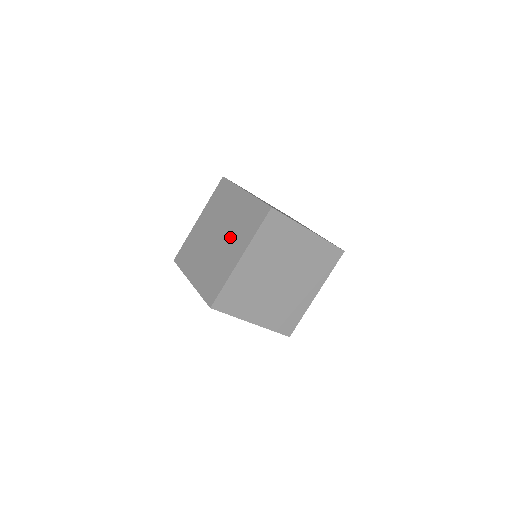
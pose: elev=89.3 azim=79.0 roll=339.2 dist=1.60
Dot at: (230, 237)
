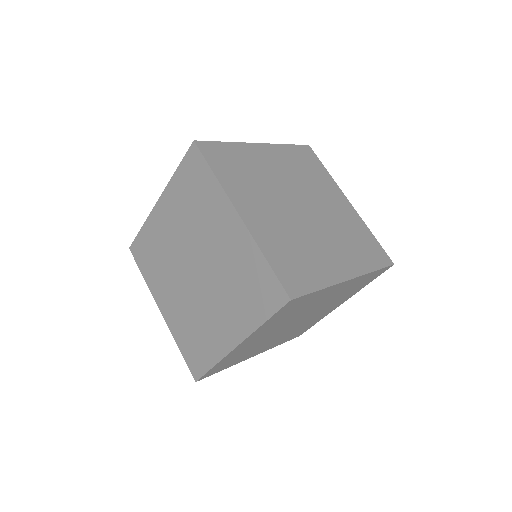
Dot at: occluded
